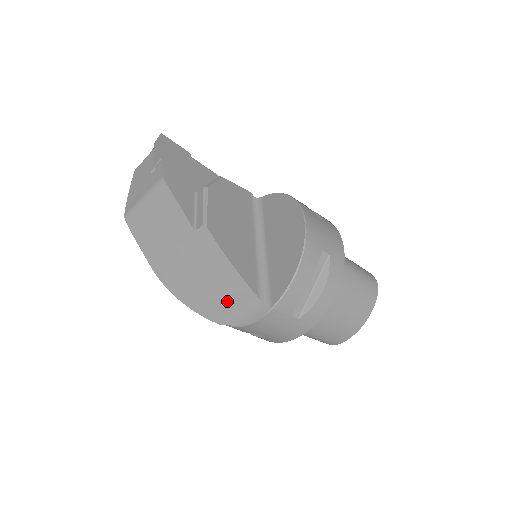
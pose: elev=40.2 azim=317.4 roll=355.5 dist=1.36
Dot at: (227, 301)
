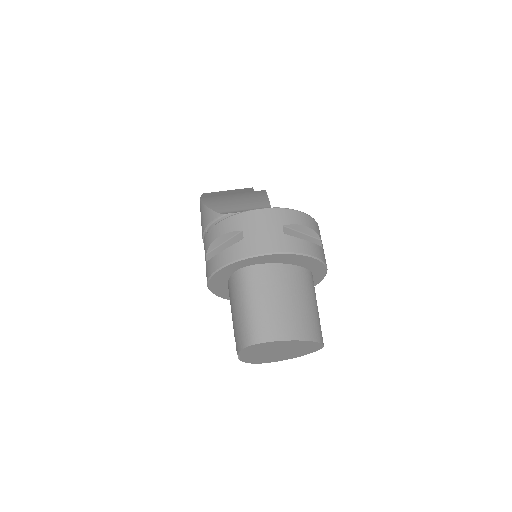
Dot at: (244, 206)
